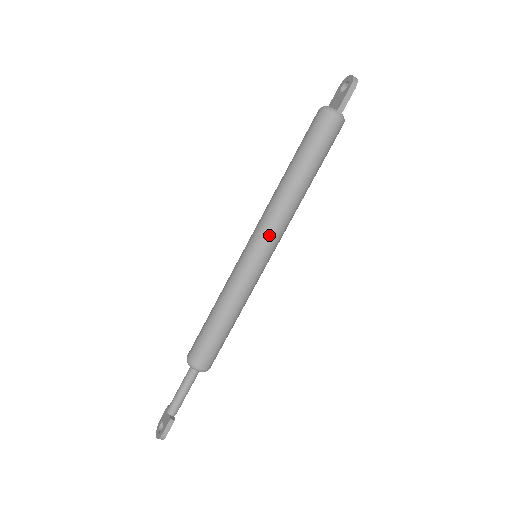
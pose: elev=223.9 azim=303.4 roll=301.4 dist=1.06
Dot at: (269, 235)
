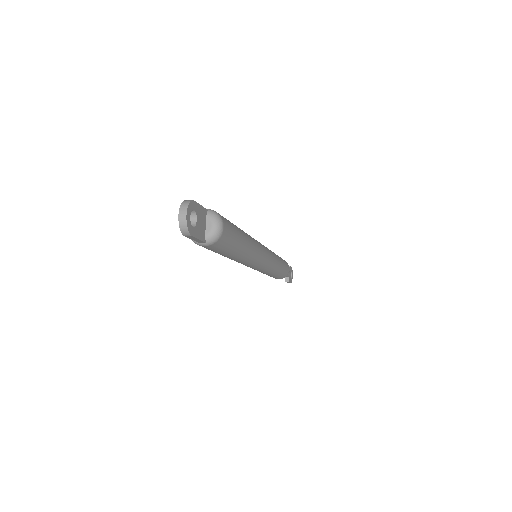
Dot at: (245, 265)
